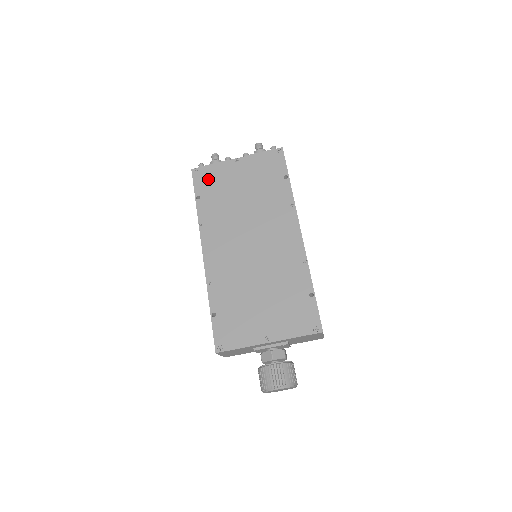
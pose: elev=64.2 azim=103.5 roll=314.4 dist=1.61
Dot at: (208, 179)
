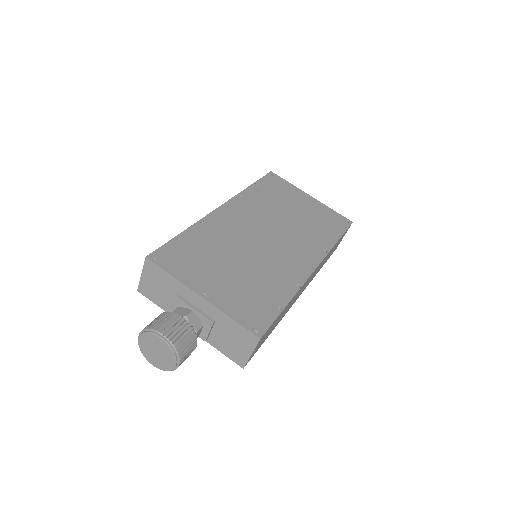
Dot at: (277, 184)
